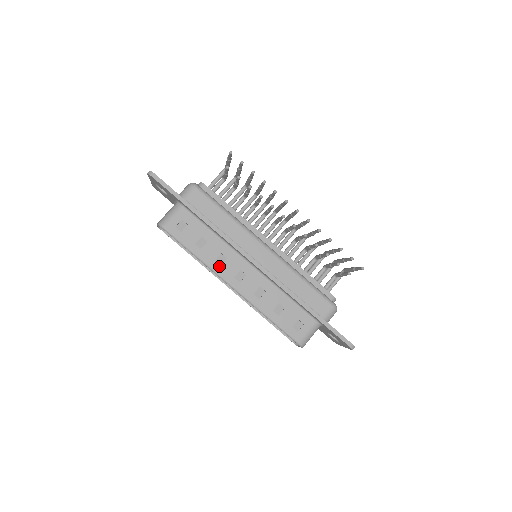
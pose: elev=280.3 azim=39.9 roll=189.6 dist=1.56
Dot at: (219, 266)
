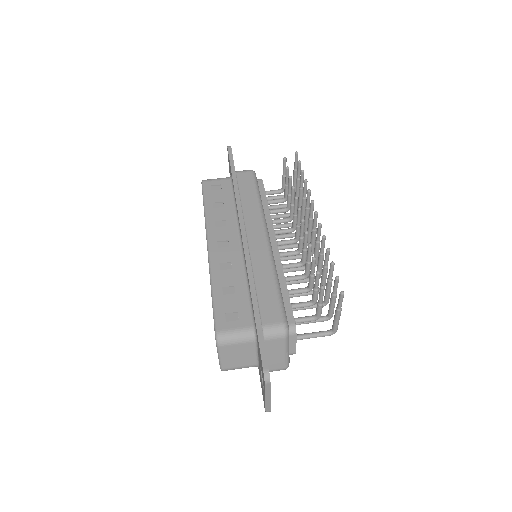
Dot at: (214, 227)
